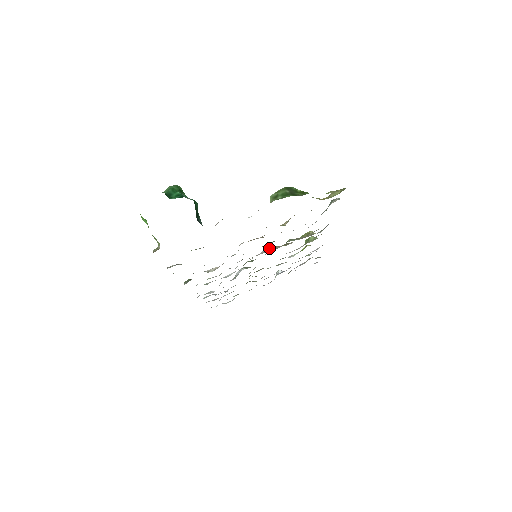
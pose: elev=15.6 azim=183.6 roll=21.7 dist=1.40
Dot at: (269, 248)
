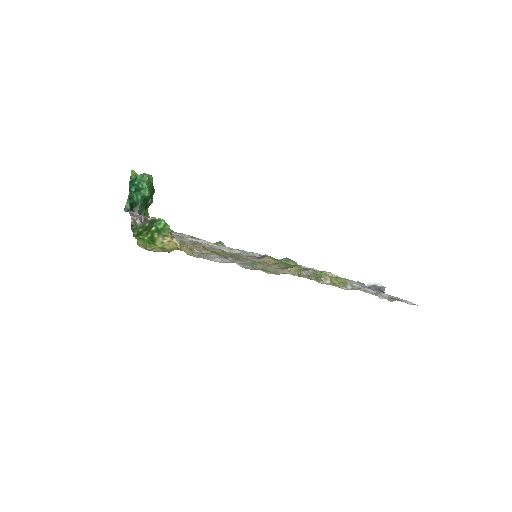
Dot at: (259, 256)
